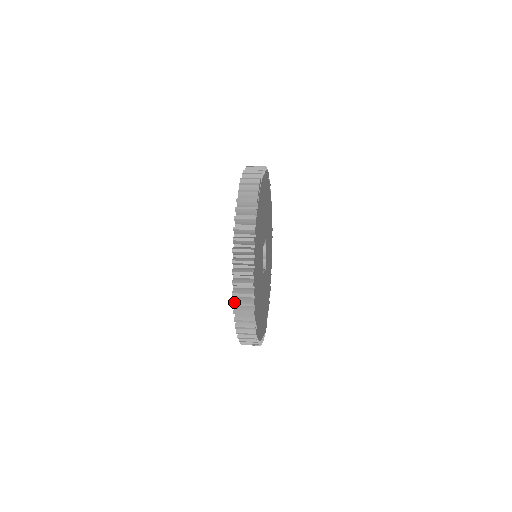
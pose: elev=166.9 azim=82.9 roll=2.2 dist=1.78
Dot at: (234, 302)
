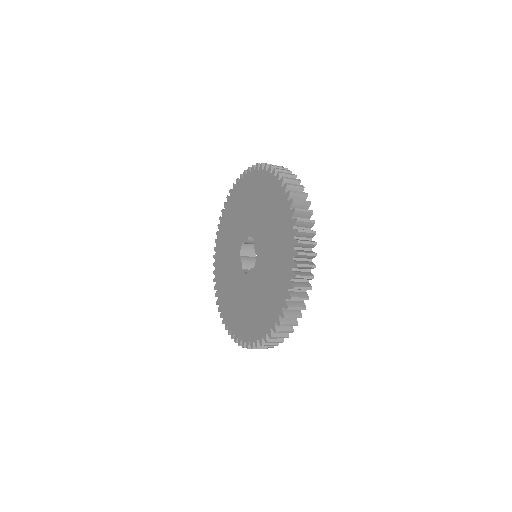
Dot at: (298, 229)
